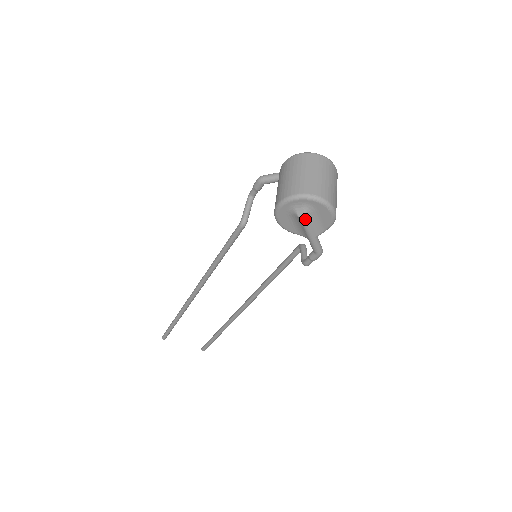
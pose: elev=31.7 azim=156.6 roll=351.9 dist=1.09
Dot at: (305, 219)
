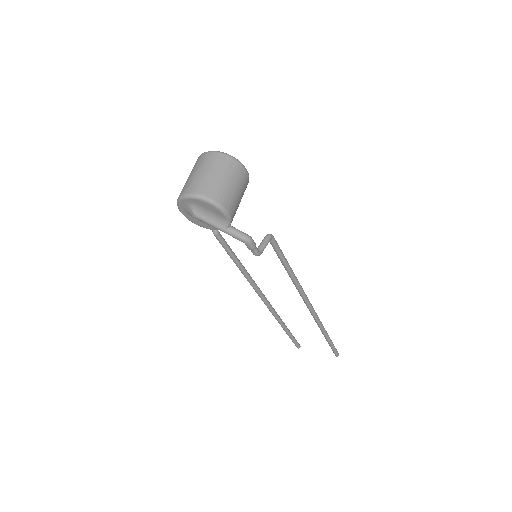
Dot at: (197, 216)
